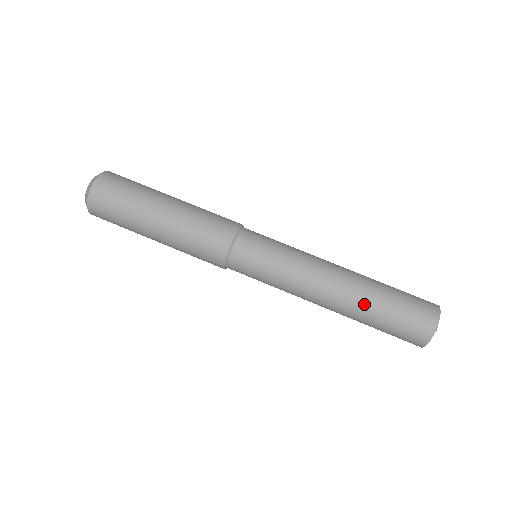
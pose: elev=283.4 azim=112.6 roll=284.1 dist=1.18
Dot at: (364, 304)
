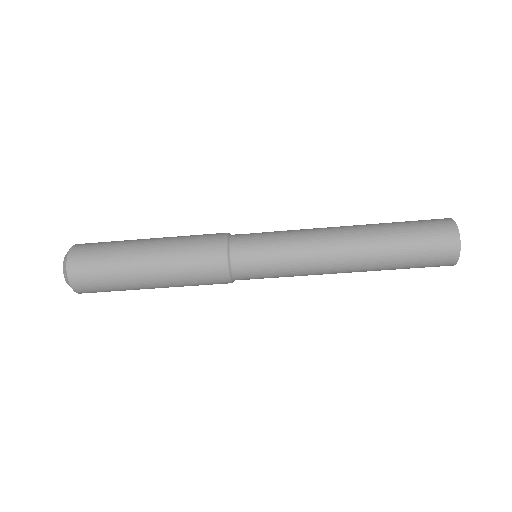
Dot at: occluded
